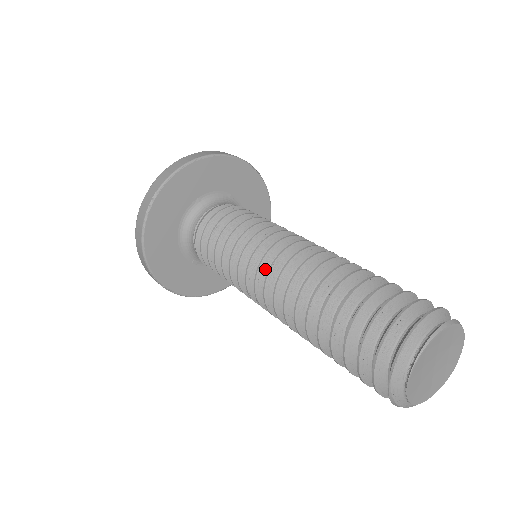
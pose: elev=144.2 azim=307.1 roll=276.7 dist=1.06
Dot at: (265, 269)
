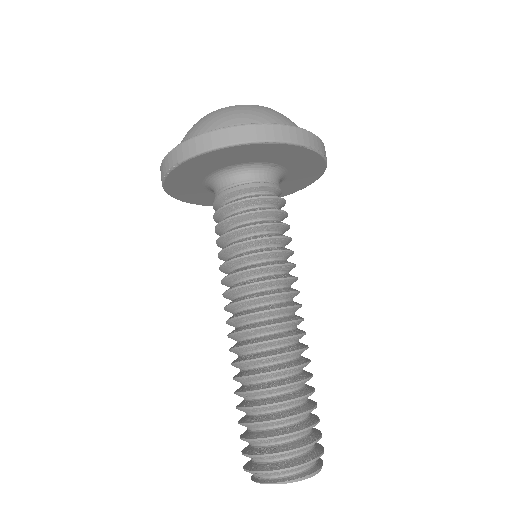
Dot at: (234, 309)
